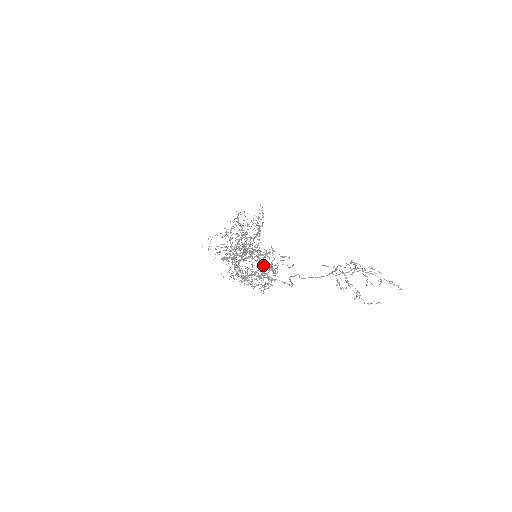
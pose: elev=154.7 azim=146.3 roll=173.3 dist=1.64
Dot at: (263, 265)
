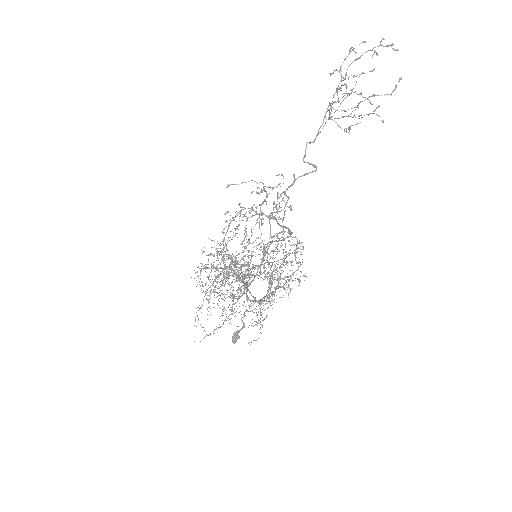
Dot at: (269, 217)
